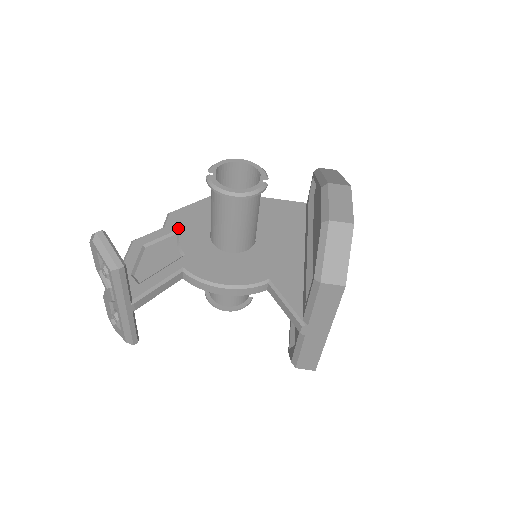
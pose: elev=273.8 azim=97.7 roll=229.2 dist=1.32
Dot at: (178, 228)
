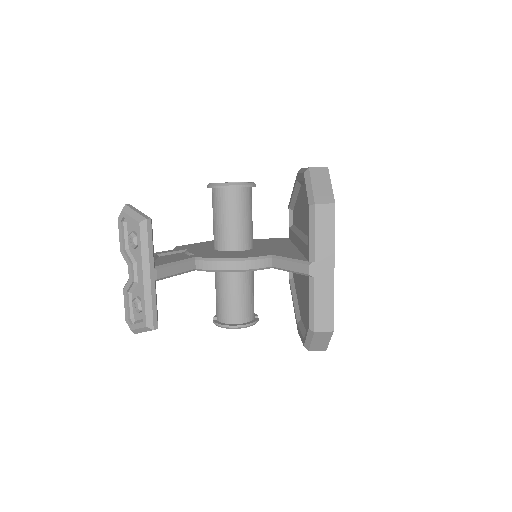
Dot at: (185, 249)
